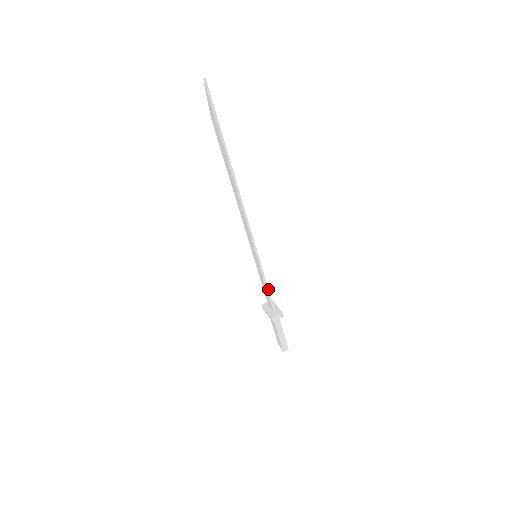
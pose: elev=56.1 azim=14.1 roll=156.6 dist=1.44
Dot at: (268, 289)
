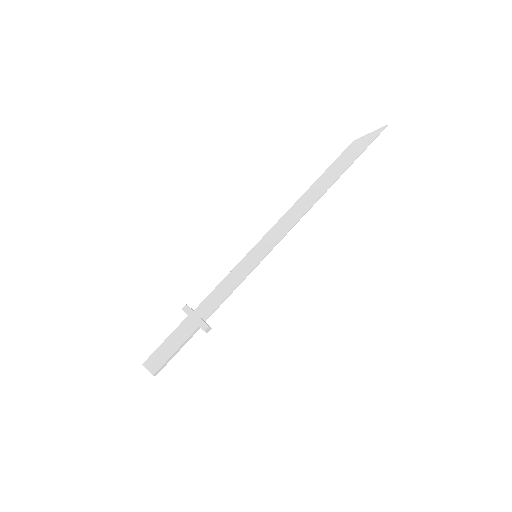
Dot at: (230, 294)
